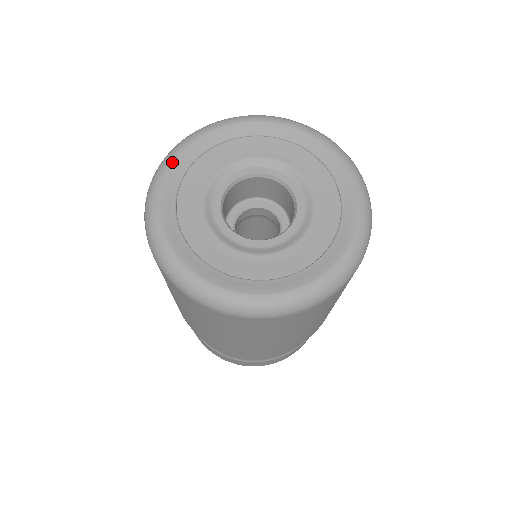
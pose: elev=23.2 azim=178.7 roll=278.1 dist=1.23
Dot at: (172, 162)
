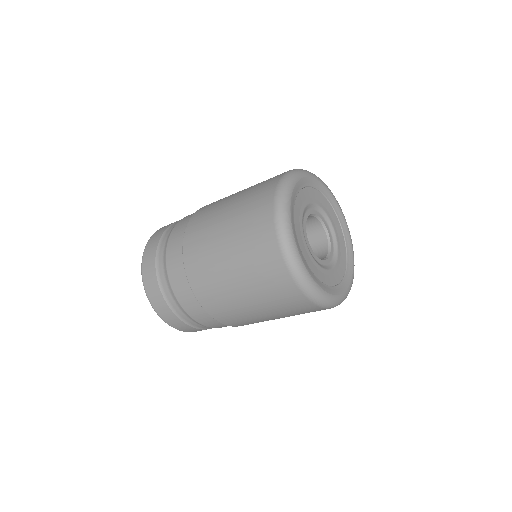
Dot at: (311, 176)
